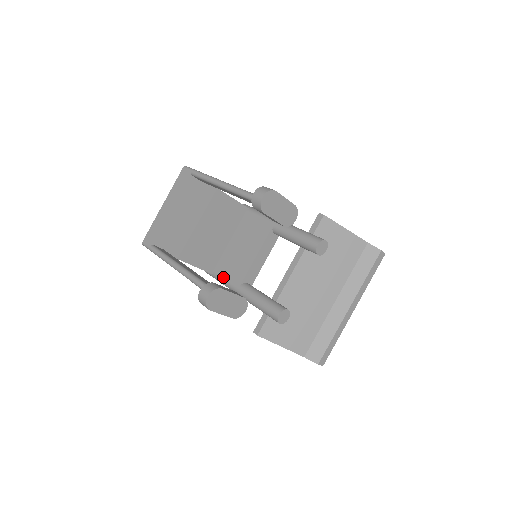
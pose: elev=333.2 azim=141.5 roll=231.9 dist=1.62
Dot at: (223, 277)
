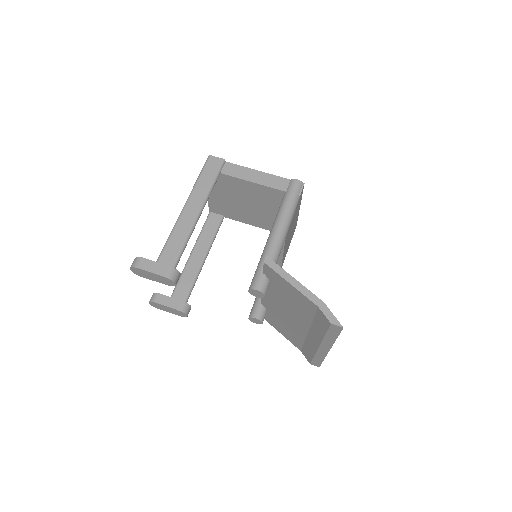
Dot at: occluded
